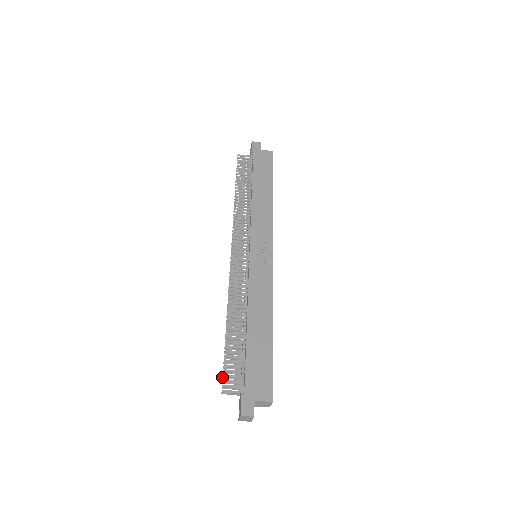
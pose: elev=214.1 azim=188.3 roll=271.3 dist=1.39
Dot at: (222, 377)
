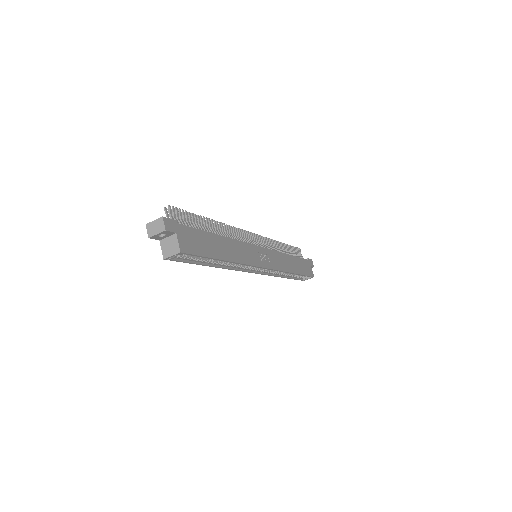
Dot at: occluded
